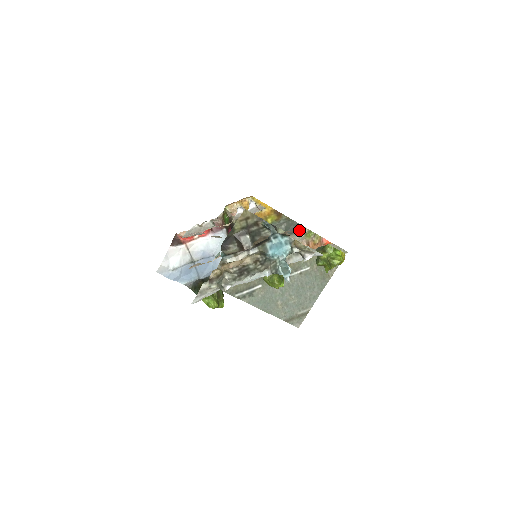
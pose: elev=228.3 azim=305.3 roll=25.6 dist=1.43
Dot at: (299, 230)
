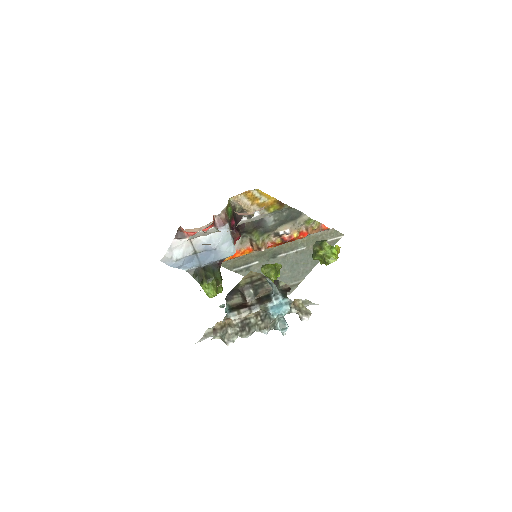
Dot at: (300, 217)
